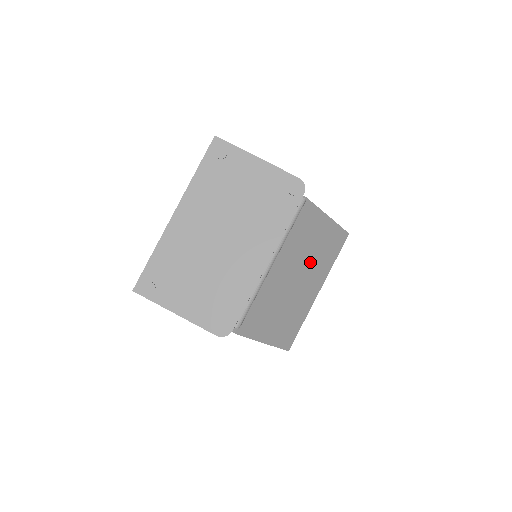
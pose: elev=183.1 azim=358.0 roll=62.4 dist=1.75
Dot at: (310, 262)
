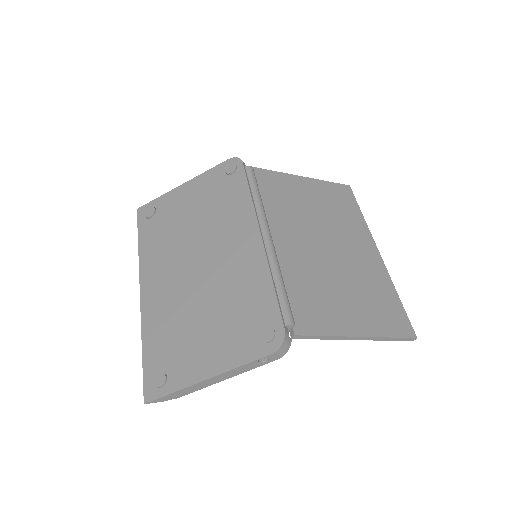
Dot at: (327, 224)
